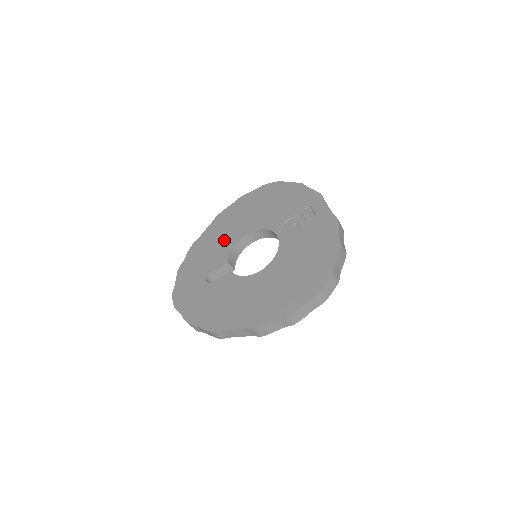
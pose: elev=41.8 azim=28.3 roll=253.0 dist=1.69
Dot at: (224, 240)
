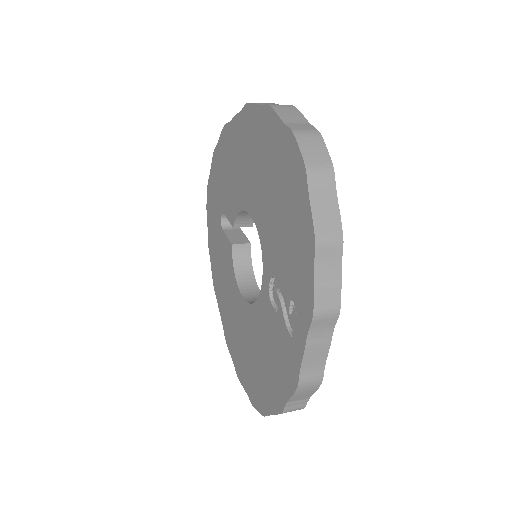
Dot at: (238, 181)
